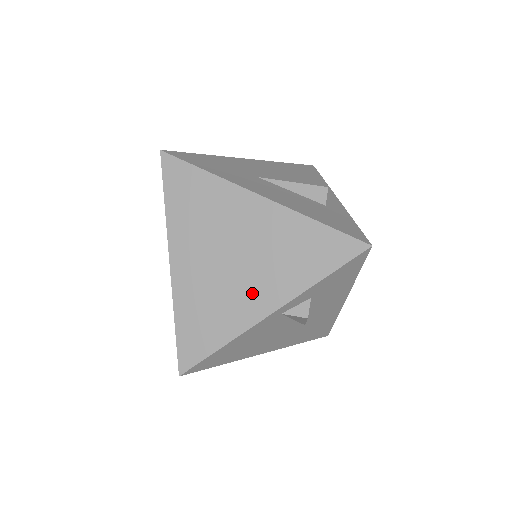
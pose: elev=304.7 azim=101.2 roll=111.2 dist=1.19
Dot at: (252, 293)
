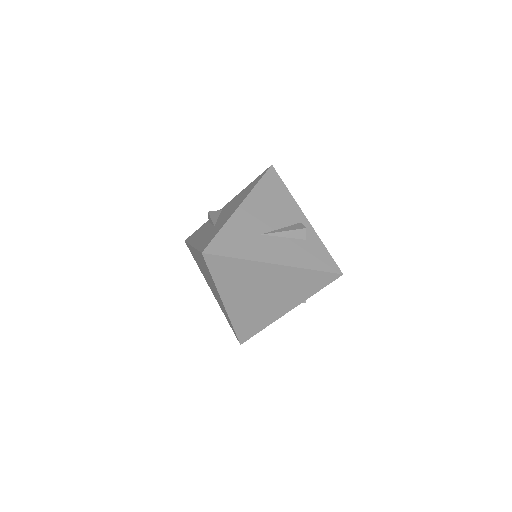
Dot at: (277, 306)
